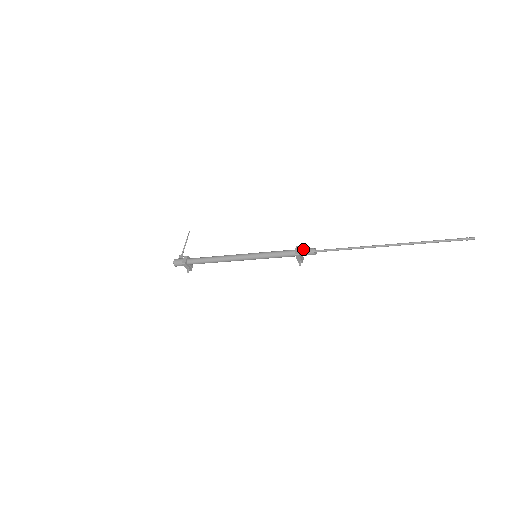
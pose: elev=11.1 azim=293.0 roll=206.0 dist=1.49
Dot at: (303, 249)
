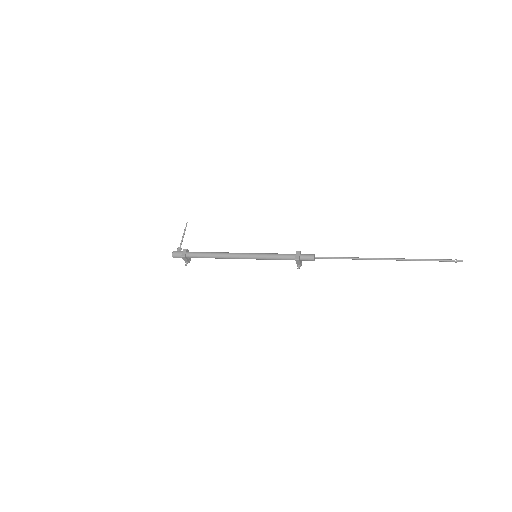
Dot at: (303, 255)
